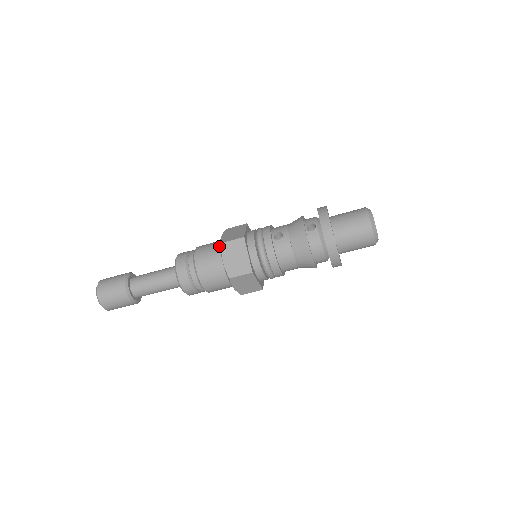
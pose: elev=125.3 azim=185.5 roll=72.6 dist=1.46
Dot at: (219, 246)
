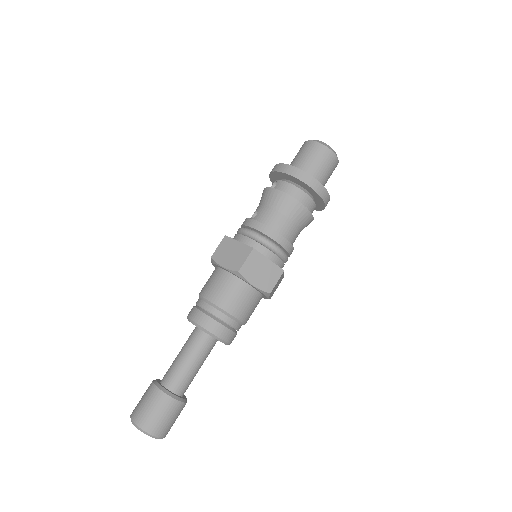
Dot at: (215, 269)
